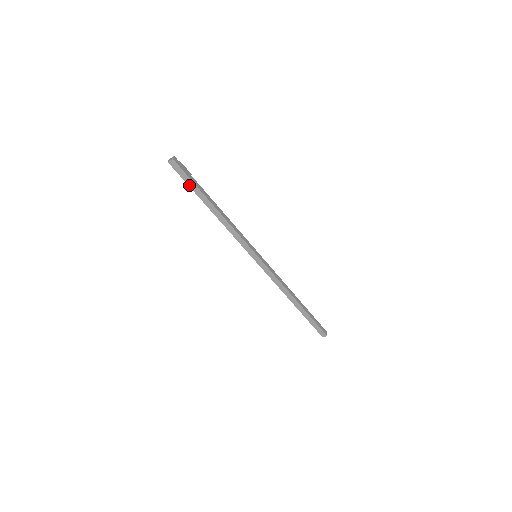
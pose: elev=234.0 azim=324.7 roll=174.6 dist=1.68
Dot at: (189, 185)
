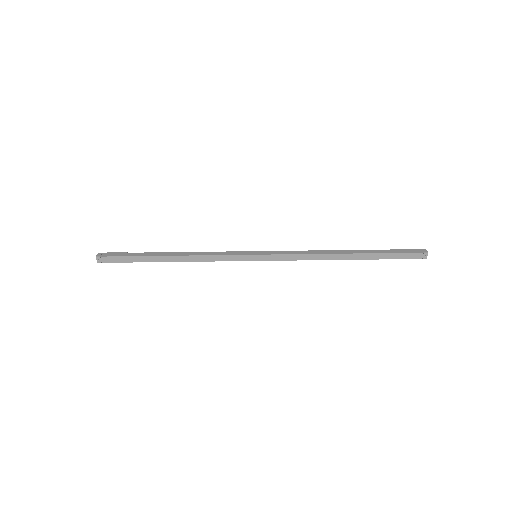
Dot at: (131, 262)
